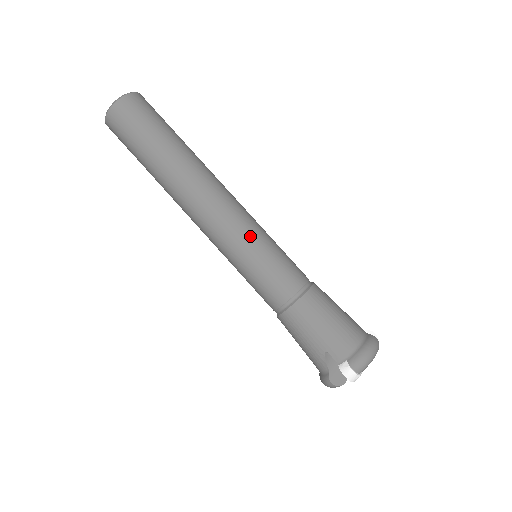
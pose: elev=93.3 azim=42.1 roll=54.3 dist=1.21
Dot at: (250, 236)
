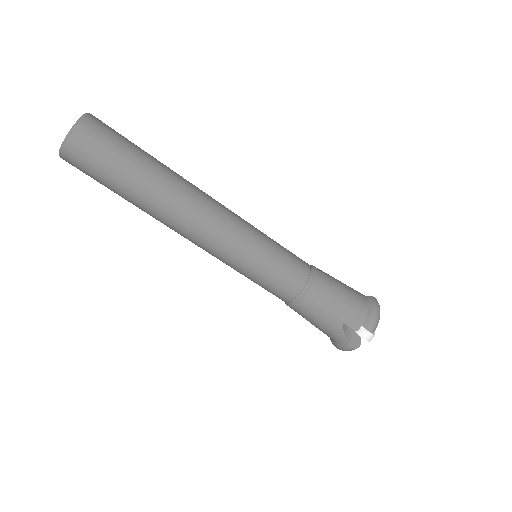
Dot at: (254, 241)
